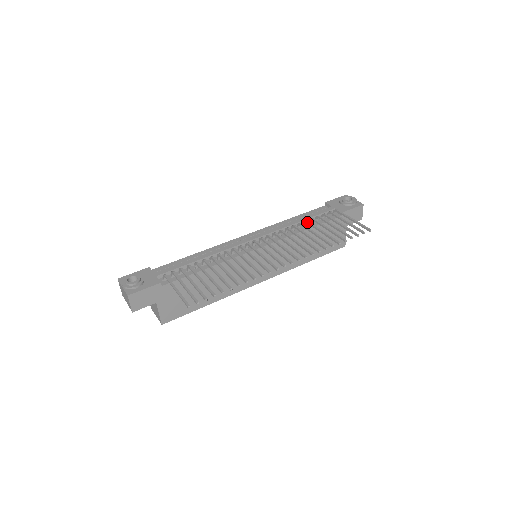
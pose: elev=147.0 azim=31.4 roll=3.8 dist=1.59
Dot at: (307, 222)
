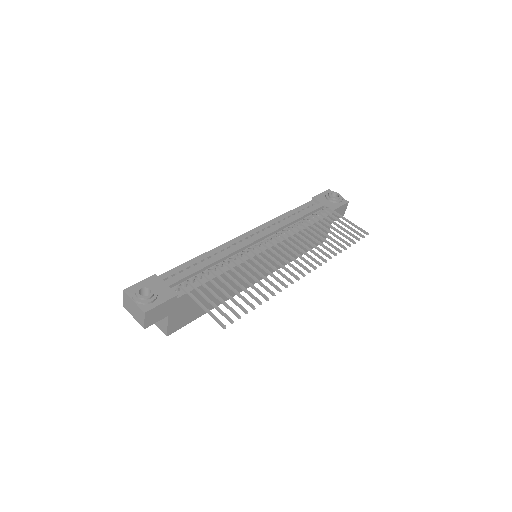
Dot at: (306, 222)
